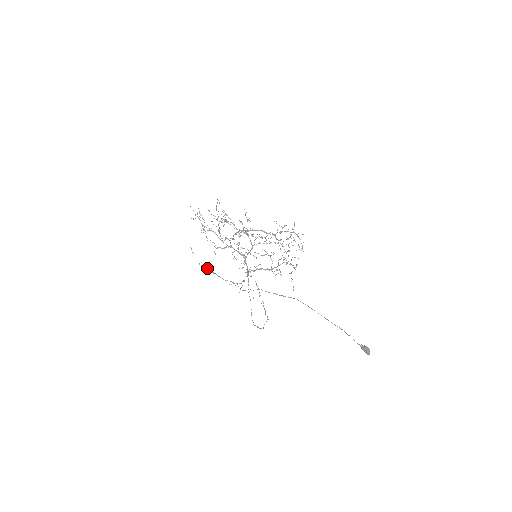
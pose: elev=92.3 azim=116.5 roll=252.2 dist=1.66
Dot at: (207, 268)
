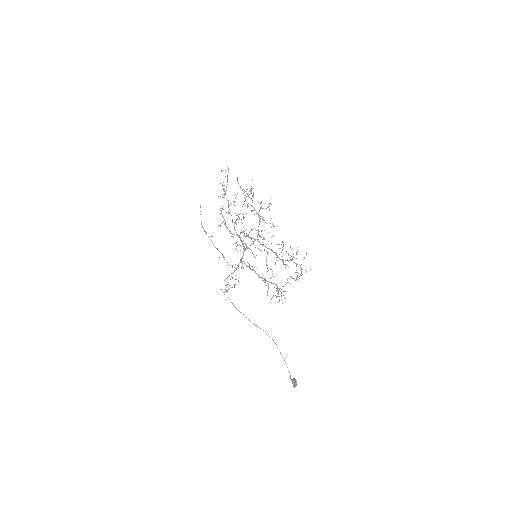
Dot at: (206, 234)
